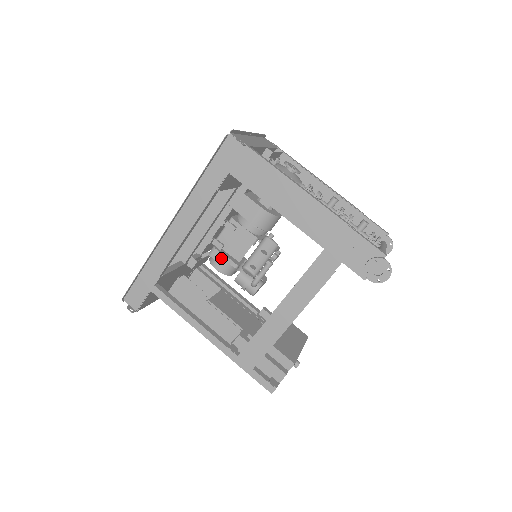
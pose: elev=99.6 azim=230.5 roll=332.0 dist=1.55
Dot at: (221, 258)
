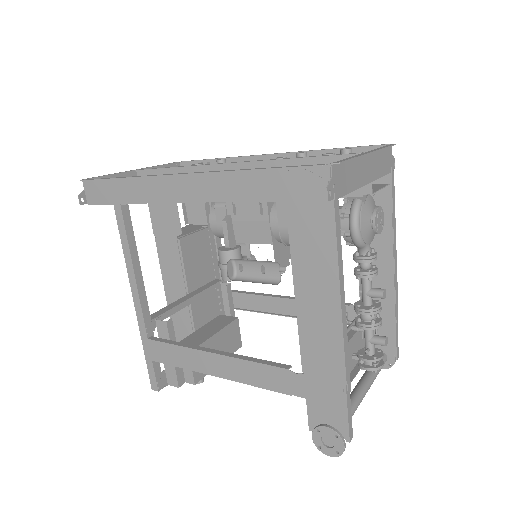
Dot at: occluded
